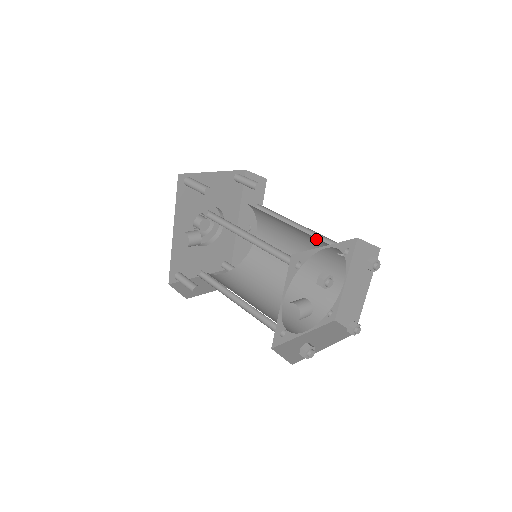
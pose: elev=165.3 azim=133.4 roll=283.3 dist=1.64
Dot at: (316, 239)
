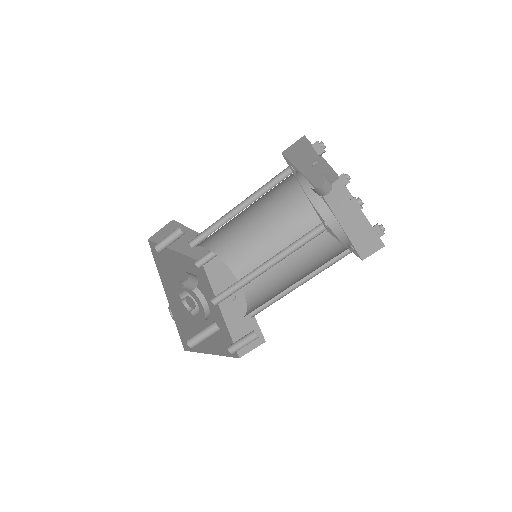
Dot at: (293, 211)
